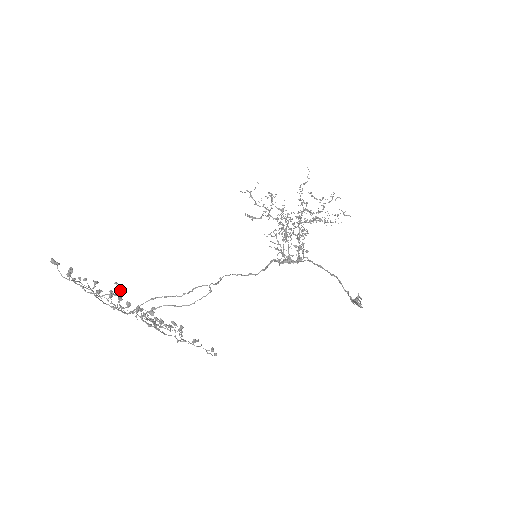
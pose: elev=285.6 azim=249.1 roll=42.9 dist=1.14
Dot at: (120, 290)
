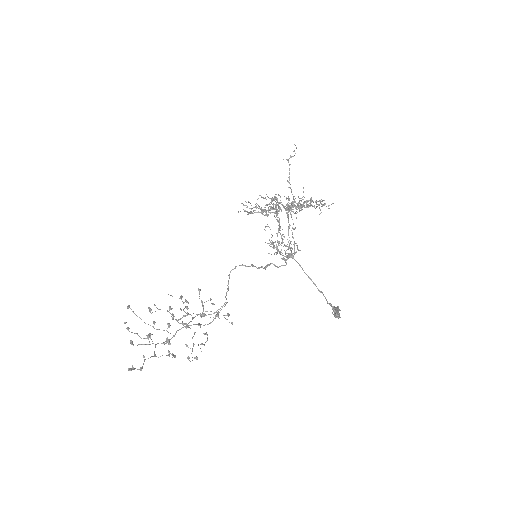
Dot at: occluded
